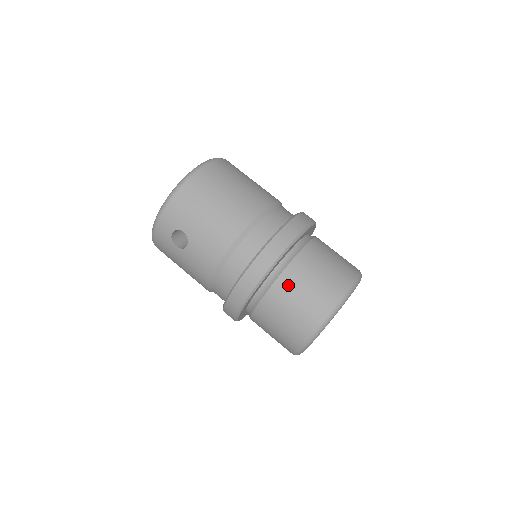
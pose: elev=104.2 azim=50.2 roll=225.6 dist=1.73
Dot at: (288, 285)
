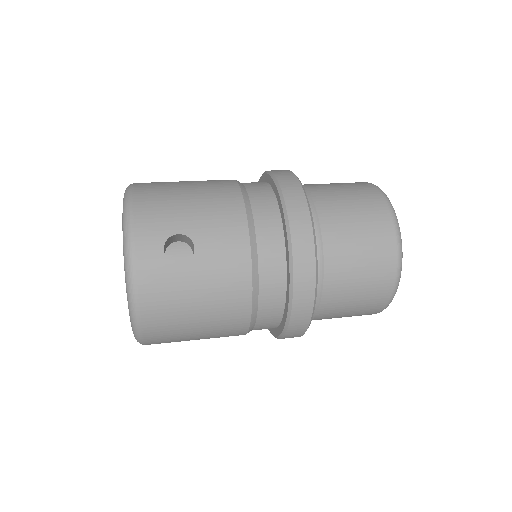
Dot at: (330, 202)
